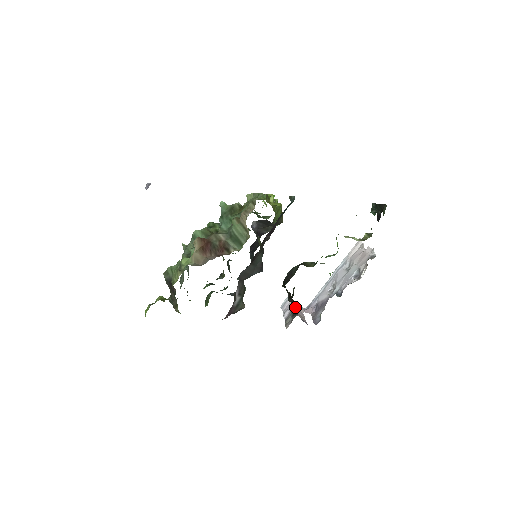
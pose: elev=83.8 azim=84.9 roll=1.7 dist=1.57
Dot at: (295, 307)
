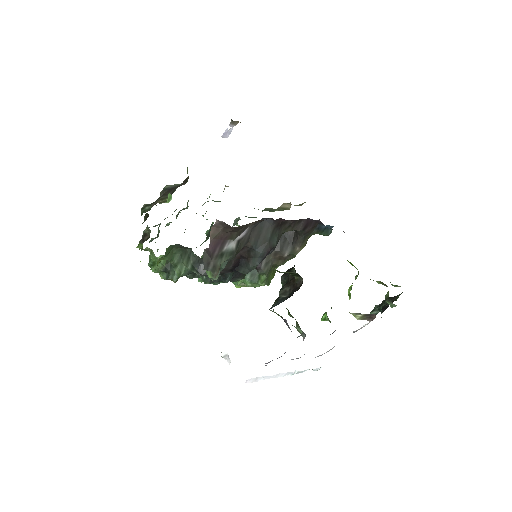
Dot at: (283, 301)
